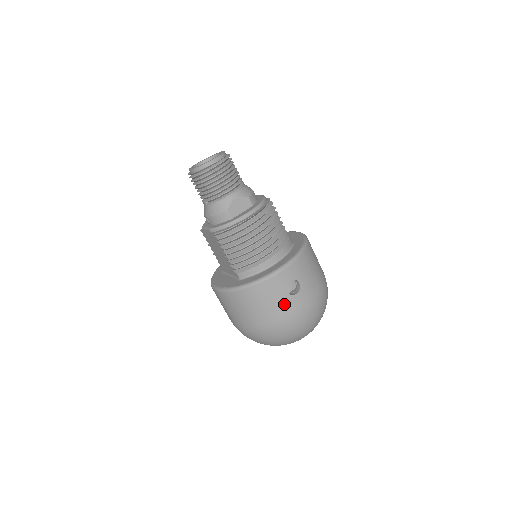
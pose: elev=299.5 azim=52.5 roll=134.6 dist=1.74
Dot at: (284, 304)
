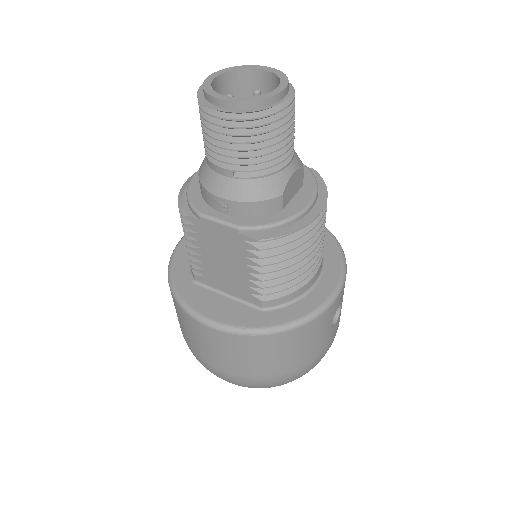
Dot at: (323, 341)
